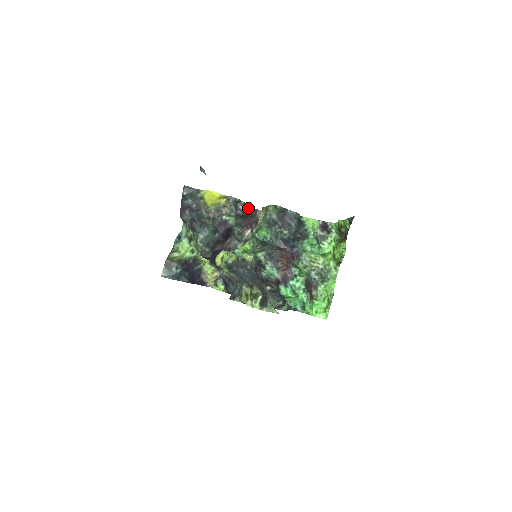
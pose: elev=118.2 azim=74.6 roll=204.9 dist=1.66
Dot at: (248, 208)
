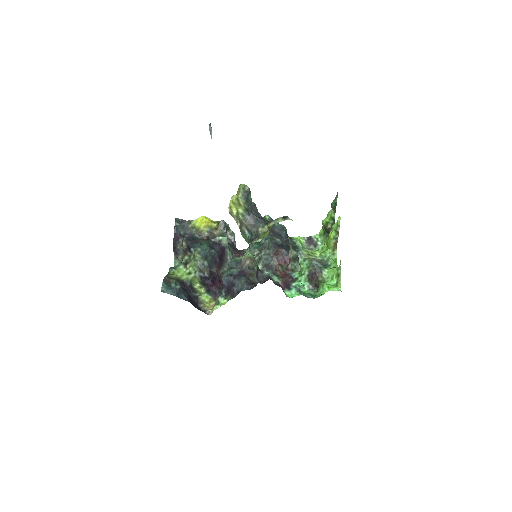
Dot at: occluded
